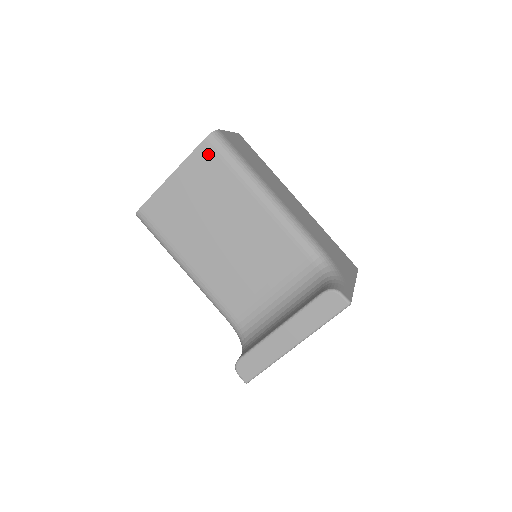
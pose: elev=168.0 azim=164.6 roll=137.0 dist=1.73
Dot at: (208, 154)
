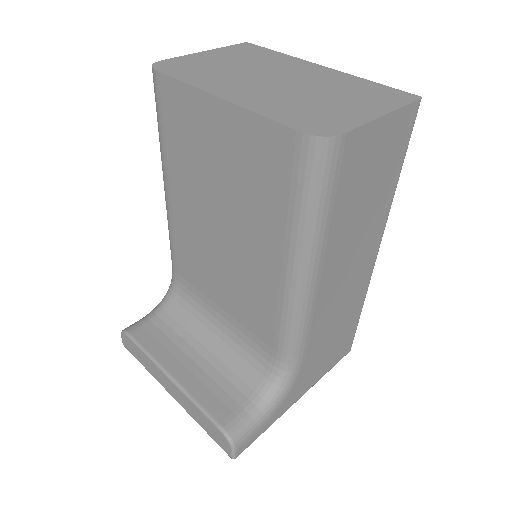
Dot at: (284, 153)
